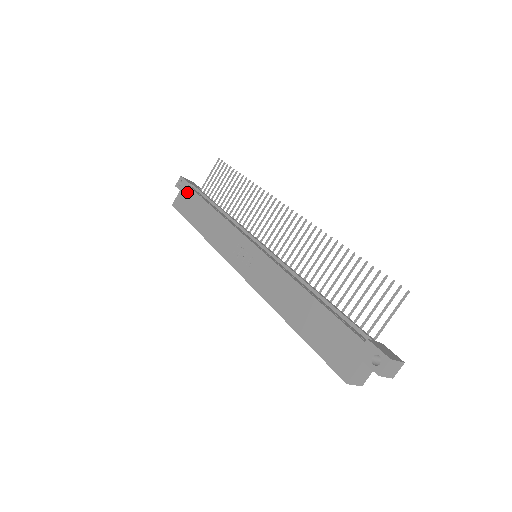
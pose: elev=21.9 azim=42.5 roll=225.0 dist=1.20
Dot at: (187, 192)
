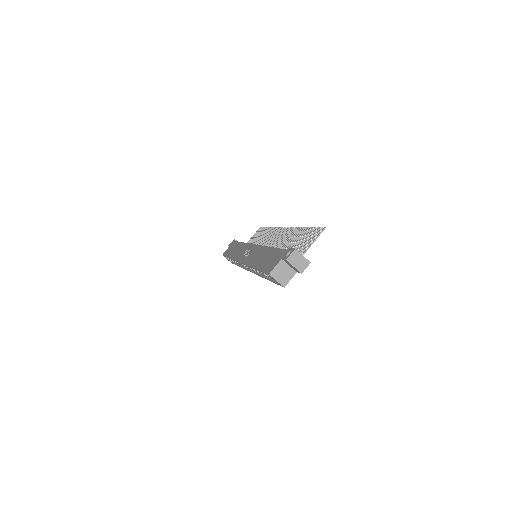
Dot at: (233, 244)
